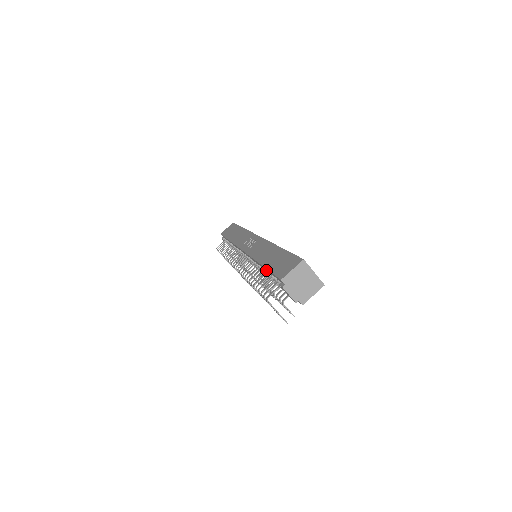
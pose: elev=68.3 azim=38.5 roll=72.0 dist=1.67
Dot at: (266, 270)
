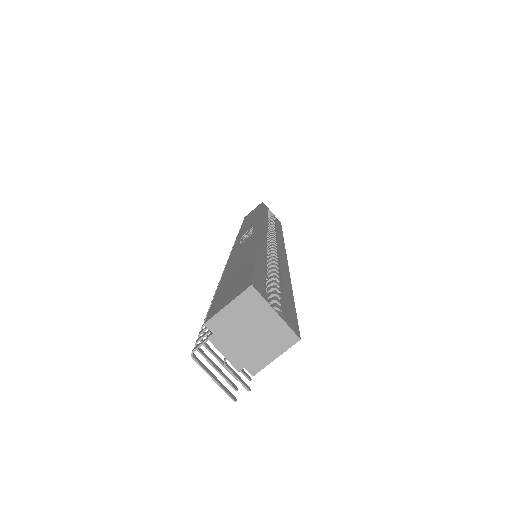
Dot at: occluded
